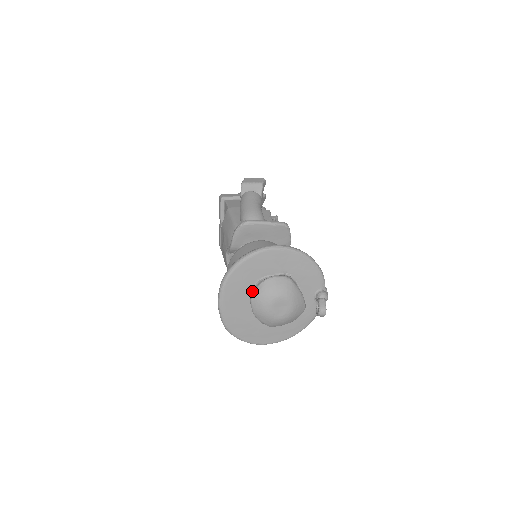
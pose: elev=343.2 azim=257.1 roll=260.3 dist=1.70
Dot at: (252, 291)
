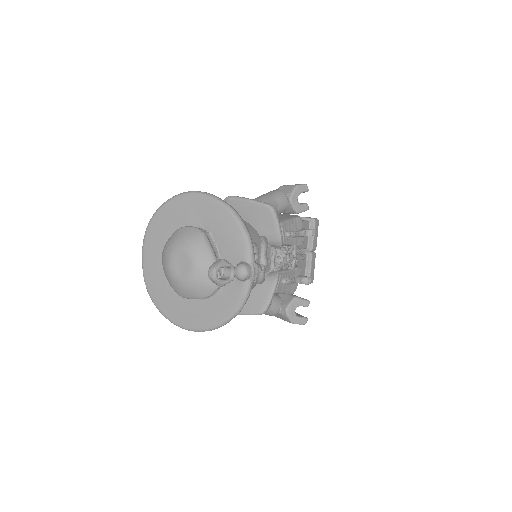
Dot at: occluded
